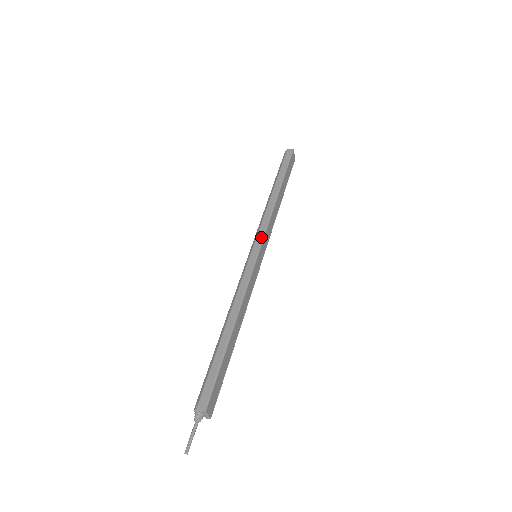
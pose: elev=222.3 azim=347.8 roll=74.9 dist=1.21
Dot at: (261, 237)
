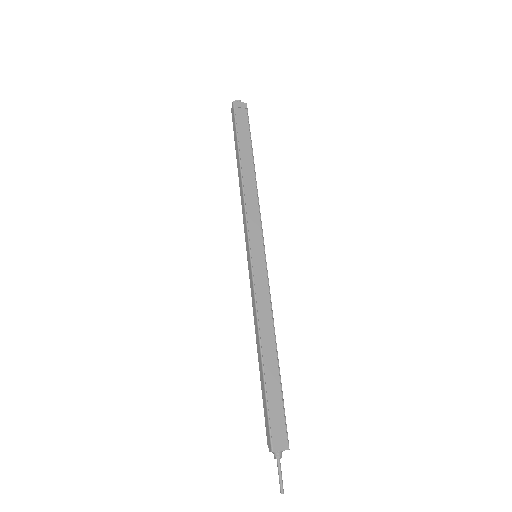
Dot at: (246, 236)
